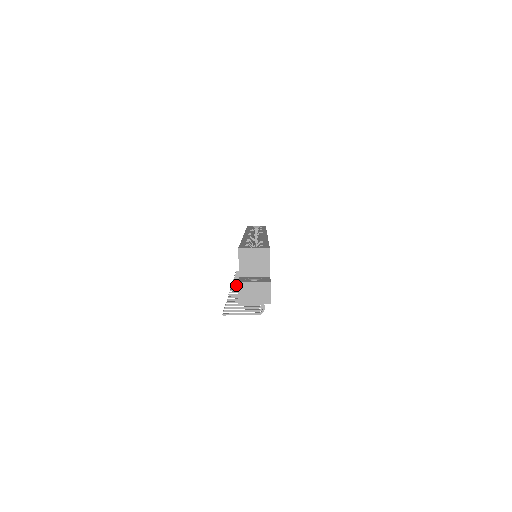
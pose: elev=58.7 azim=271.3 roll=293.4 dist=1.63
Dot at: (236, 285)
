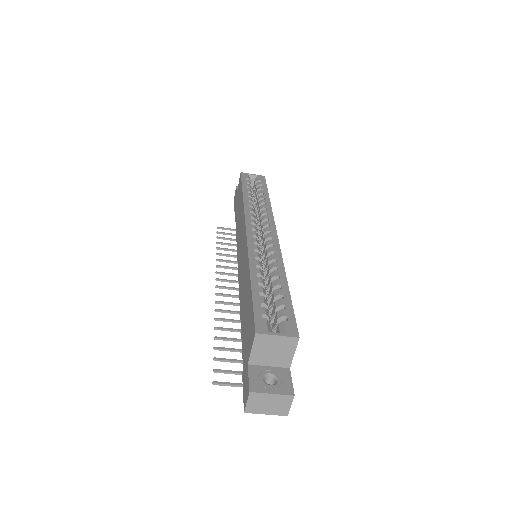
Dot at: (222, 279)
